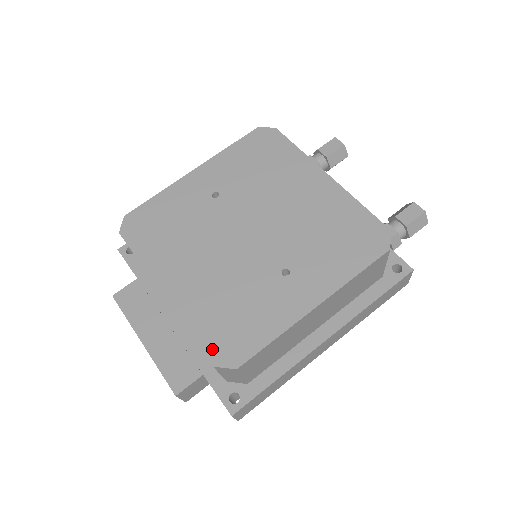
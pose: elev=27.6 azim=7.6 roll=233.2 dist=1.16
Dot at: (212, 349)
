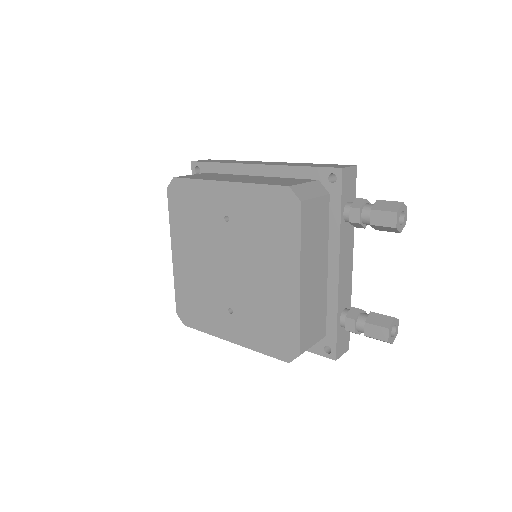
Dot at: (179, 306)
